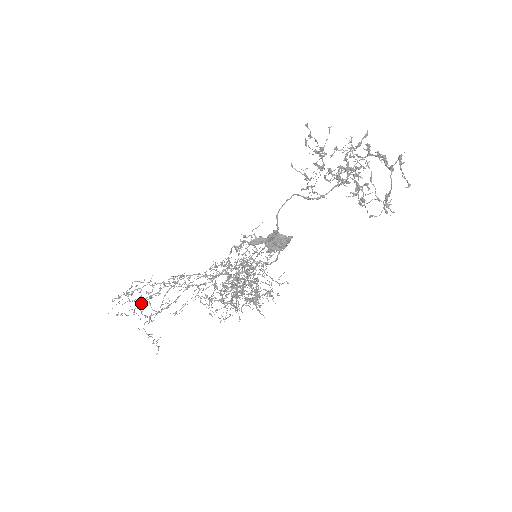
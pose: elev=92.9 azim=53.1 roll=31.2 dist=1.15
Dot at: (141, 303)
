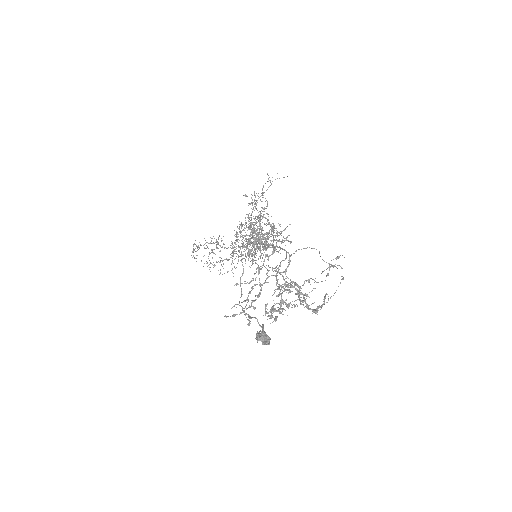
Dot at: occluded
